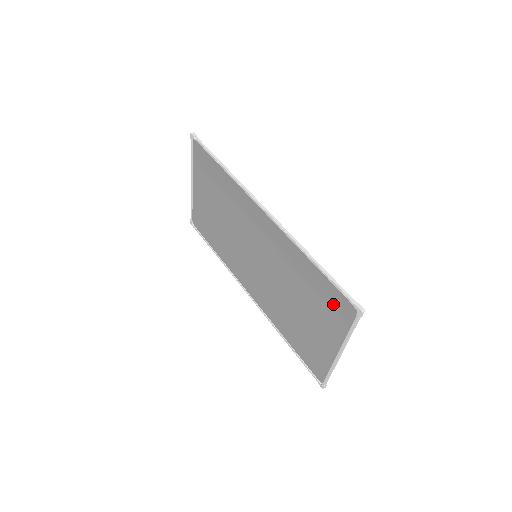
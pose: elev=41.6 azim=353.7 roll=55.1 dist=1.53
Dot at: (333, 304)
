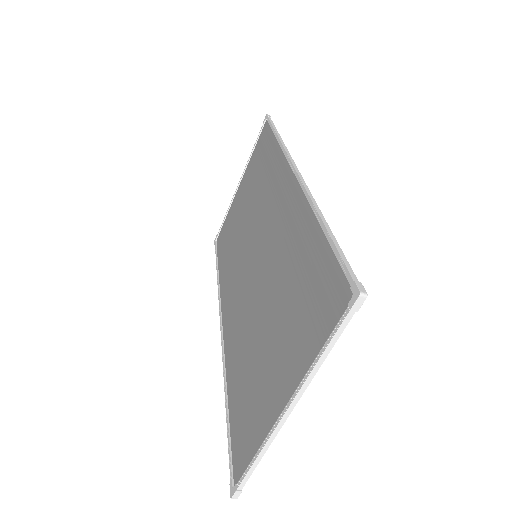
Dot at: (319, 298)
